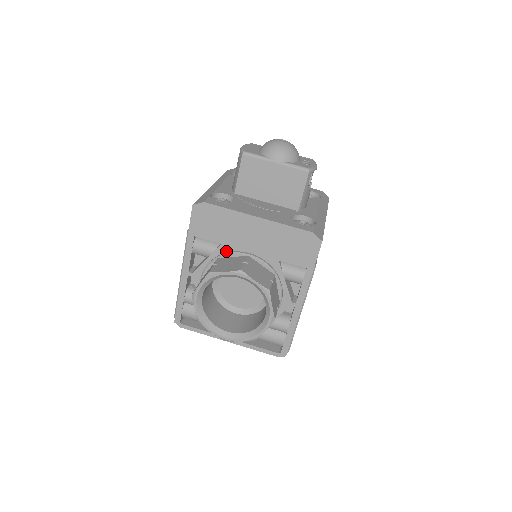
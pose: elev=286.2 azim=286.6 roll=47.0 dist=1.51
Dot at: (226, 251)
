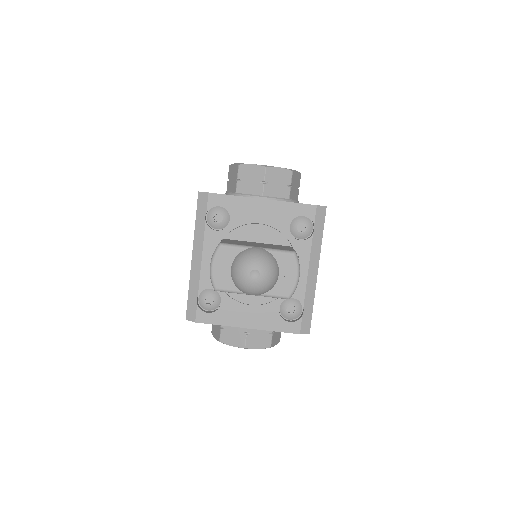
Dot at: occluded
